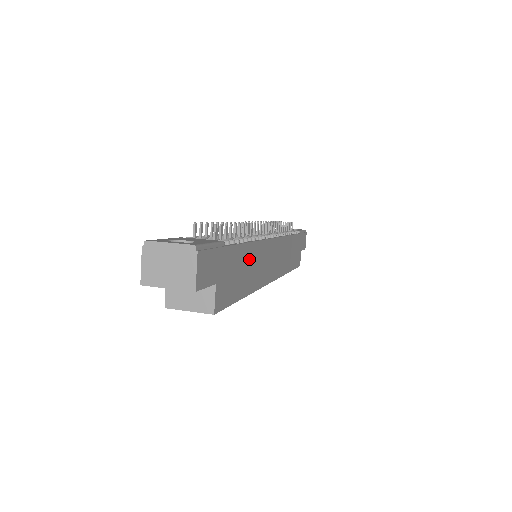
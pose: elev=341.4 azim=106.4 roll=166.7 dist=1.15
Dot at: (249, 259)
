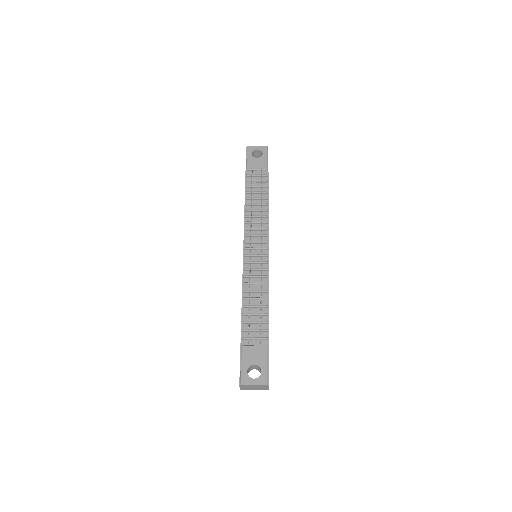
Dot at: occluded
